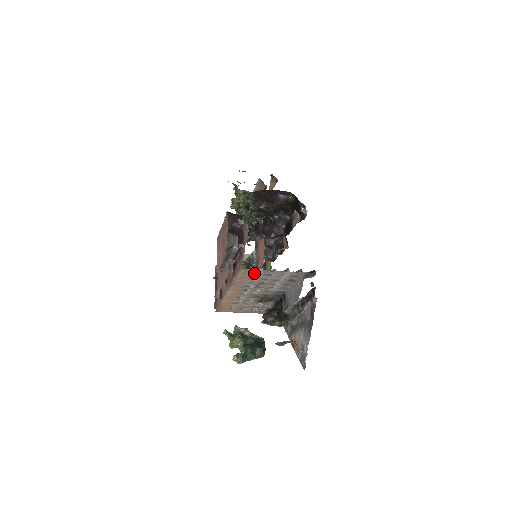
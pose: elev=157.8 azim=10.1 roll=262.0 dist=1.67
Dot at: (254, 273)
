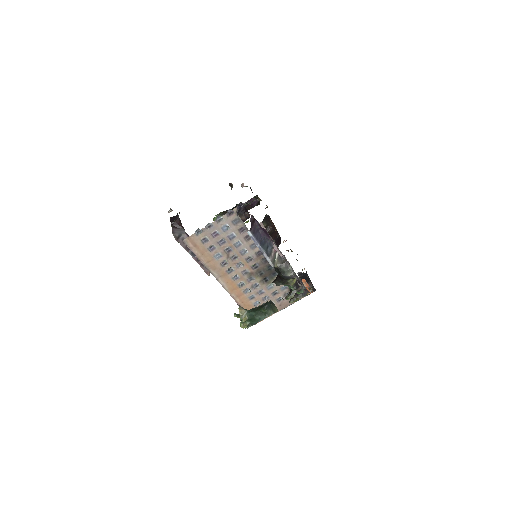
Dot at: (201, 240)
